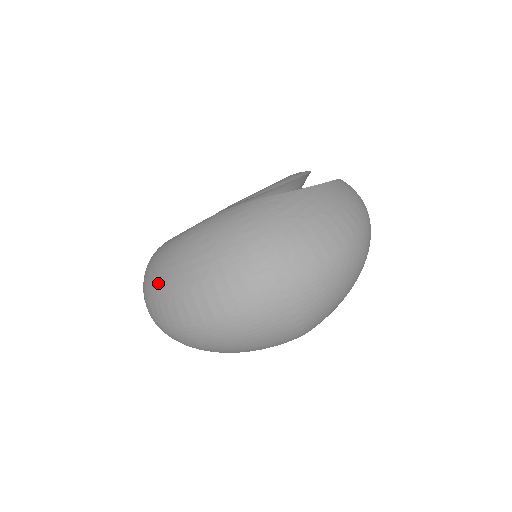
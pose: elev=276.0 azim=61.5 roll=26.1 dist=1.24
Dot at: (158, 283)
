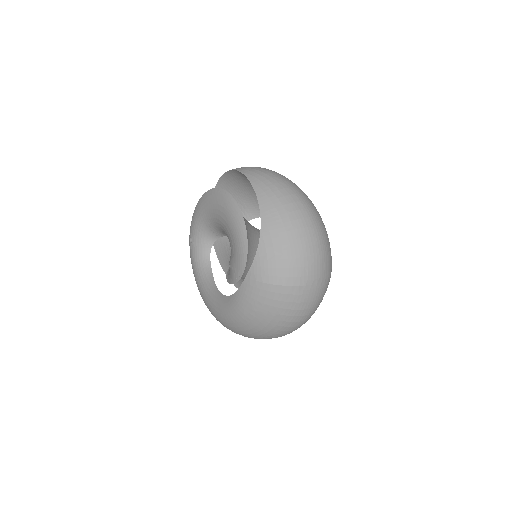
Dot at: (254, 334)
